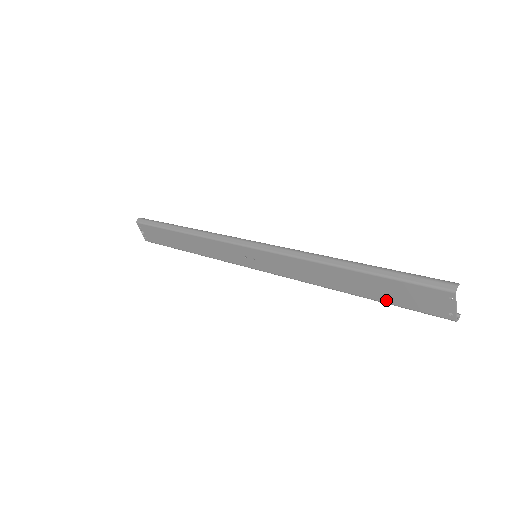
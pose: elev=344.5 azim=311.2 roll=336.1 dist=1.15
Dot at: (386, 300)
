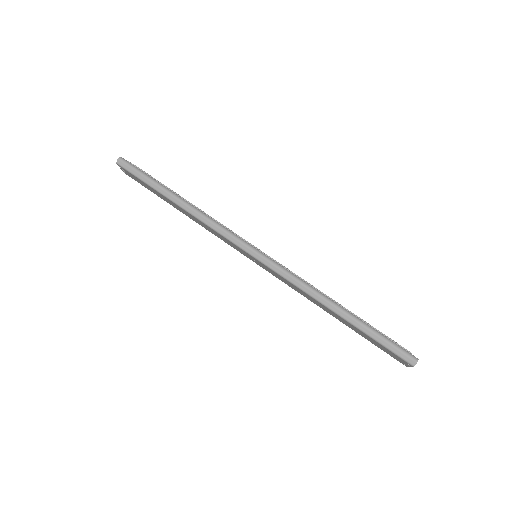
Dot at: (362, 336)
